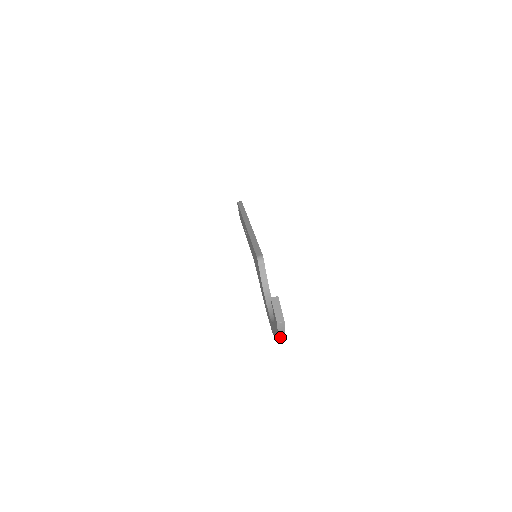
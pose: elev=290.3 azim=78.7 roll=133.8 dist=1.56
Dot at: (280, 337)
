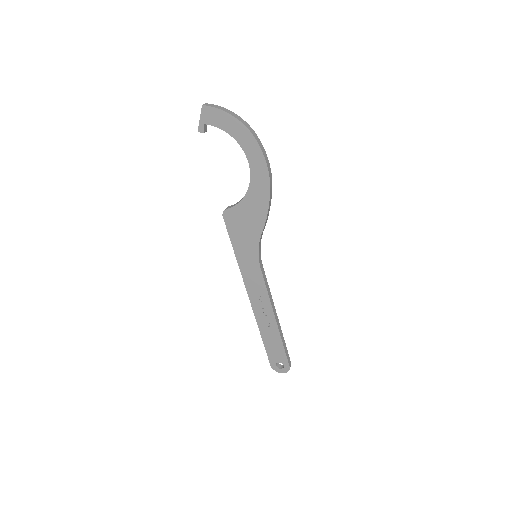
Dot at: (227, 112)
